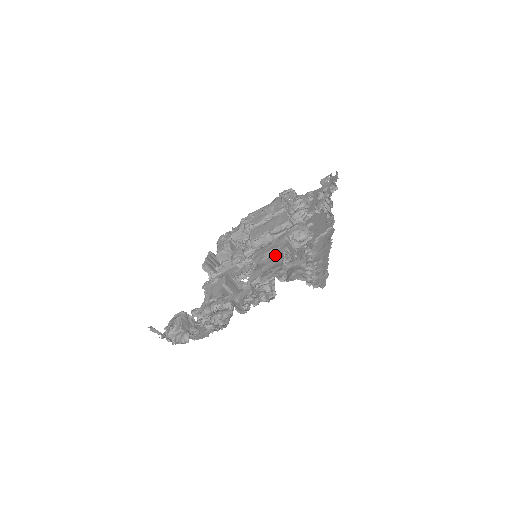
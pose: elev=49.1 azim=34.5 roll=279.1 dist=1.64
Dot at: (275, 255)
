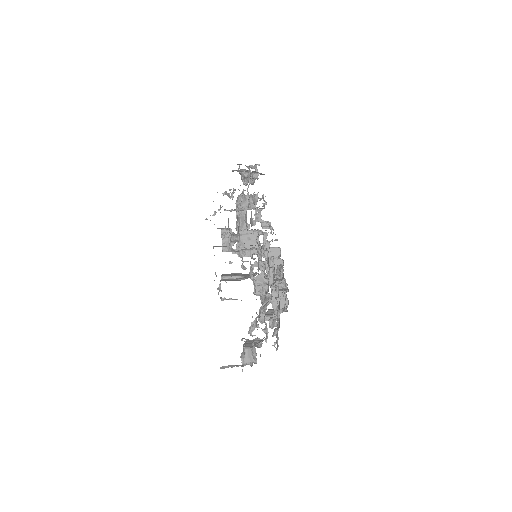
Dot at: occluded
